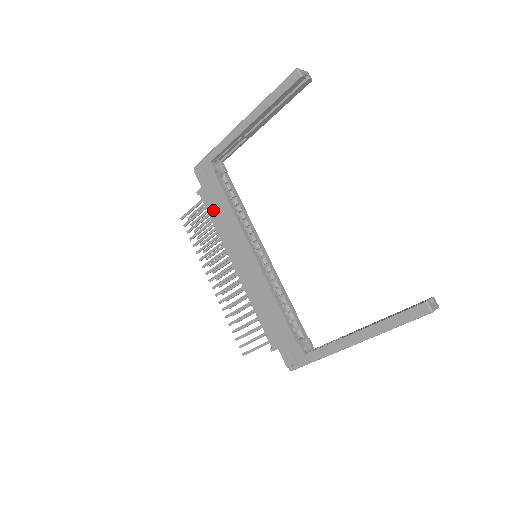
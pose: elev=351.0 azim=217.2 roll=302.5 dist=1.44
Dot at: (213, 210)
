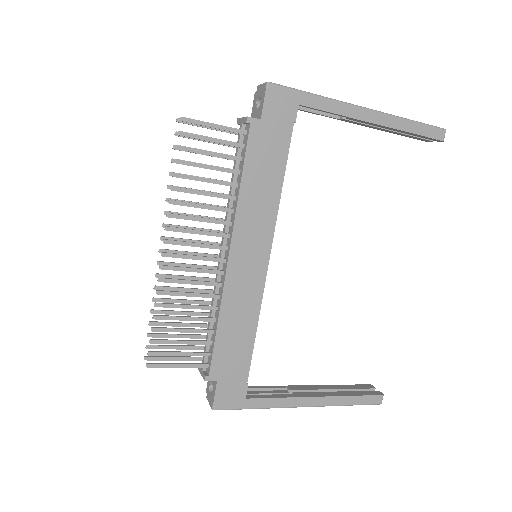
Dot at: (255, 163)
